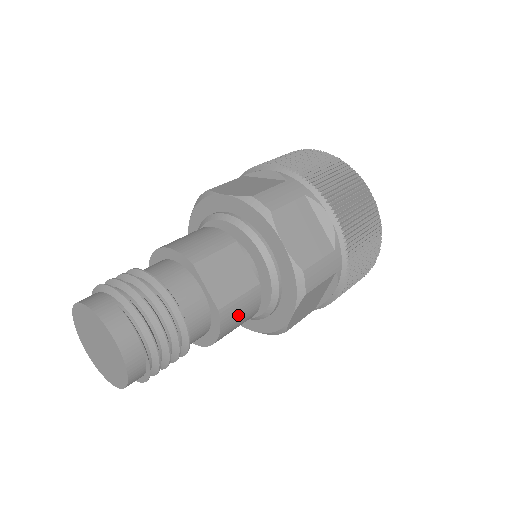
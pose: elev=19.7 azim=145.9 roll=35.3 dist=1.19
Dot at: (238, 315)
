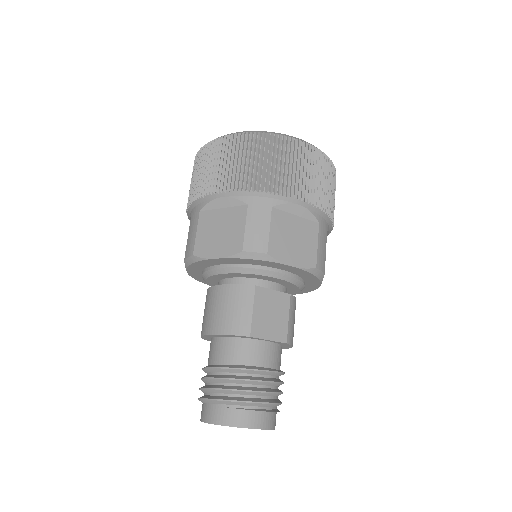
Dot at: (293, 325)
